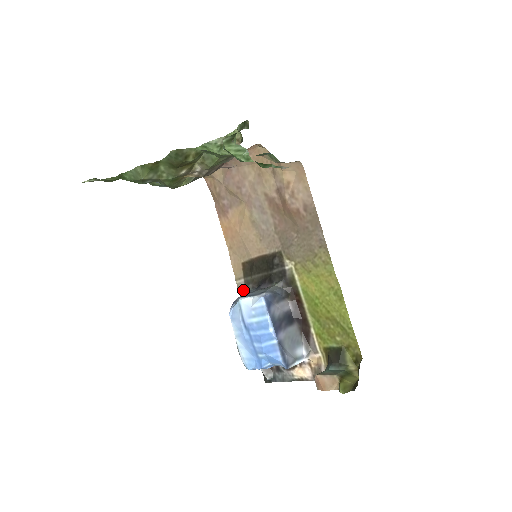
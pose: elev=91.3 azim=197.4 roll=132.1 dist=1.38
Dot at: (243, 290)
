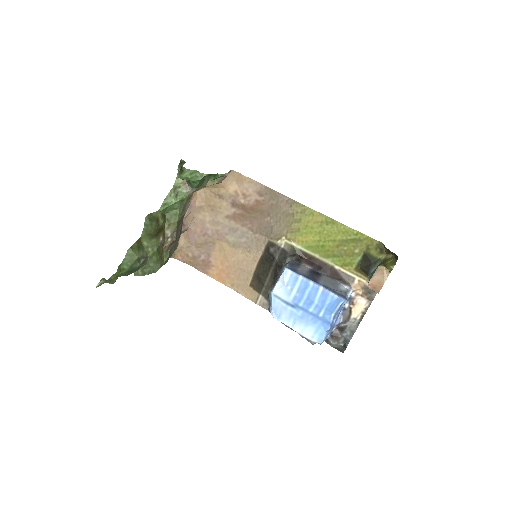
Dot at: (267, 302)
